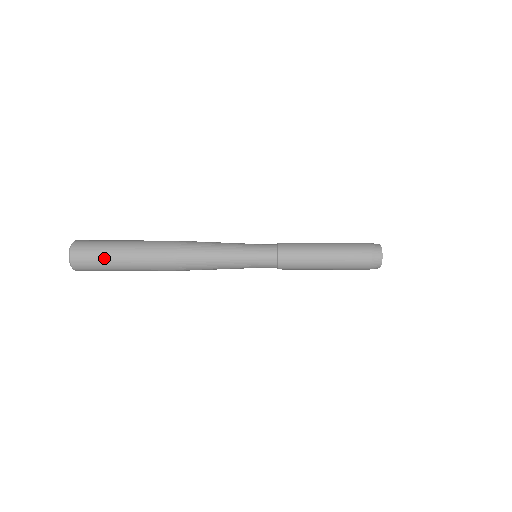
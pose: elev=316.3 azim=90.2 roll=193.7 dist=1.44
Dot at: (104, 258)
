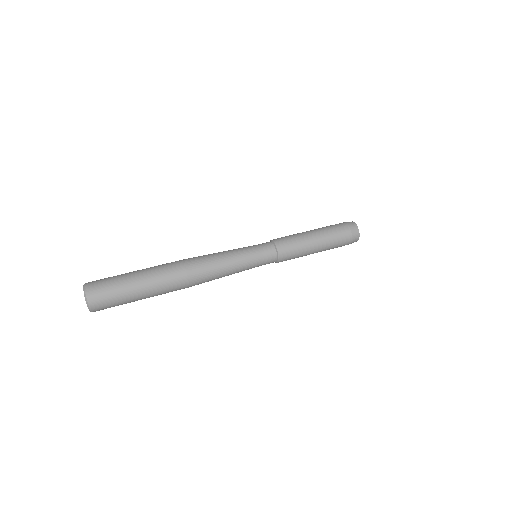
Dot at: (120, 286)
